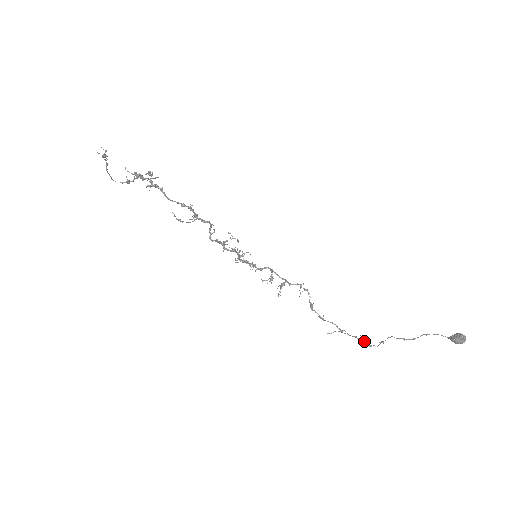
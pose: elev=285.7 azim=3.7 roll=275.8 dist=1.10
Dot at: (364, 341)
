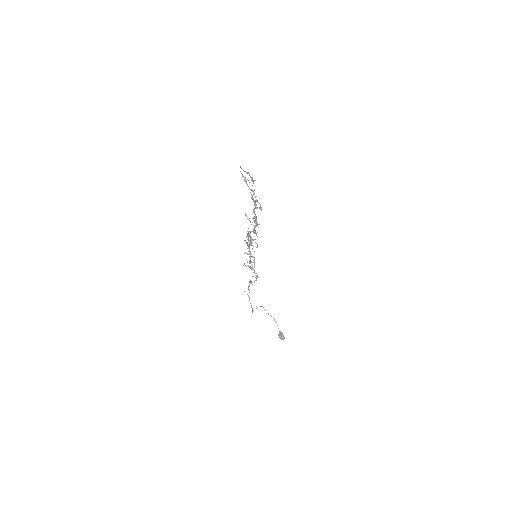
Dot at: occluded
